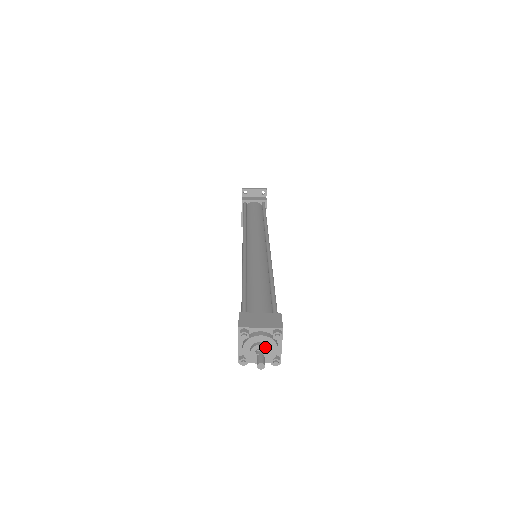
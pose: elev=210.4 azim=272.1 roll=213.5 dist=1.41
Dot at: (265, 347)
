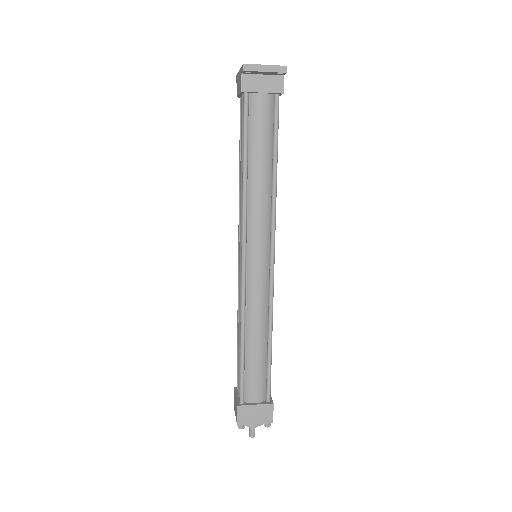
Dot at: occluded
